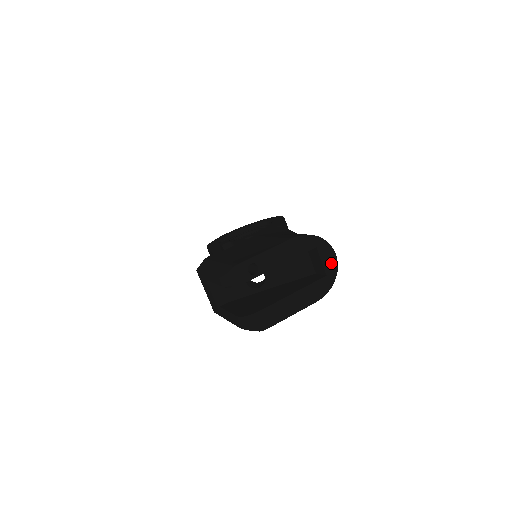
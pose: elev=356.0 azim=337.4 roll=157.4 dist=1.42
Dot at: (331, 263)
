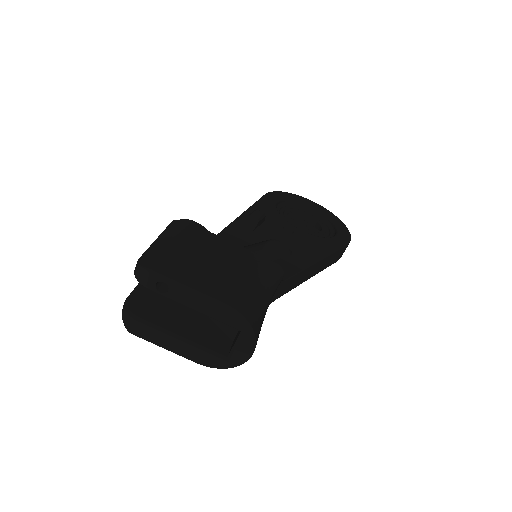
Dot at: (241, 355)
